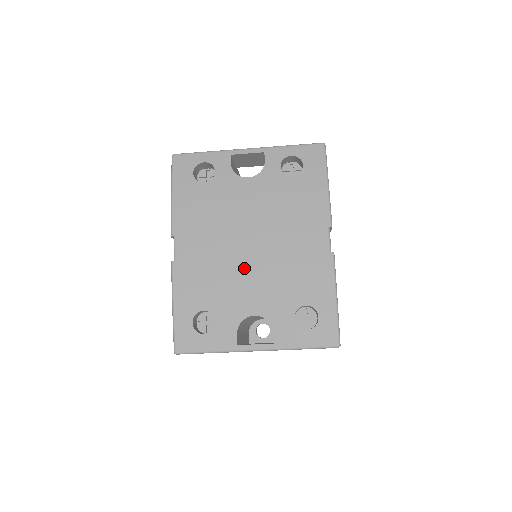
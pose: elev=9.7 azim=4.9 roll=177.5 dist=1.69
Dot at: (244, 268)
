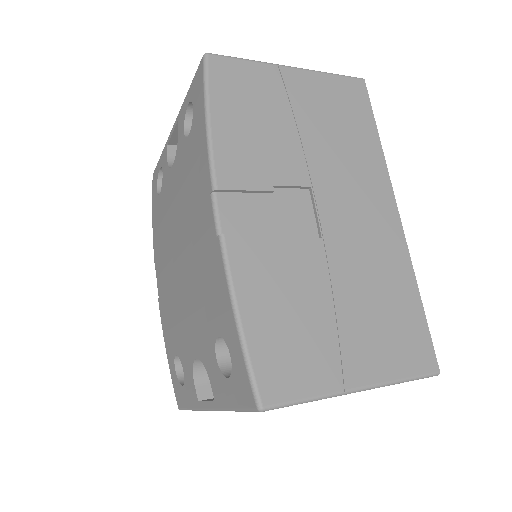
Dot at: (181, 292)
